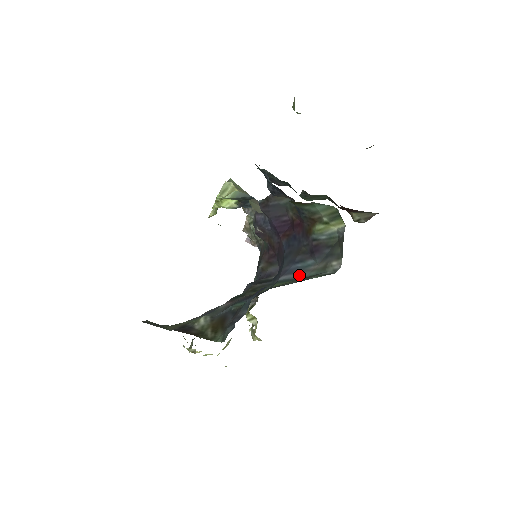
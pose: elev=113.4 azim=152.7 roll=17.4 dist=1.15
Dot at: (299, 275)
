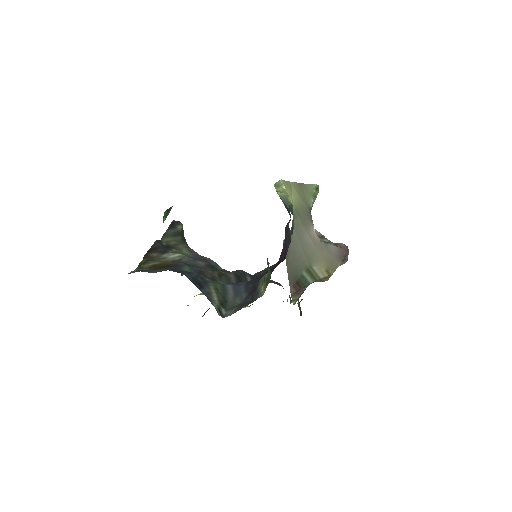
Dot at: (231, 295)
